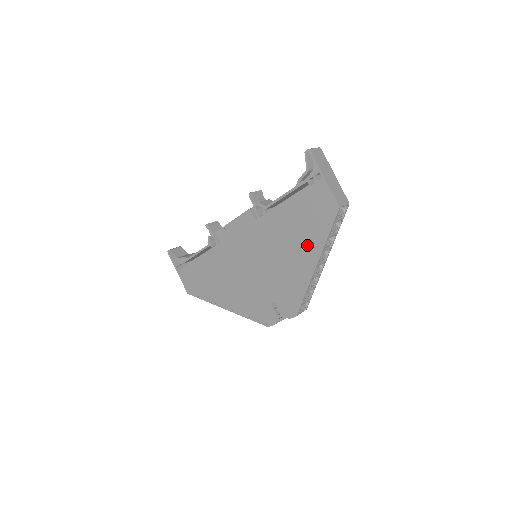
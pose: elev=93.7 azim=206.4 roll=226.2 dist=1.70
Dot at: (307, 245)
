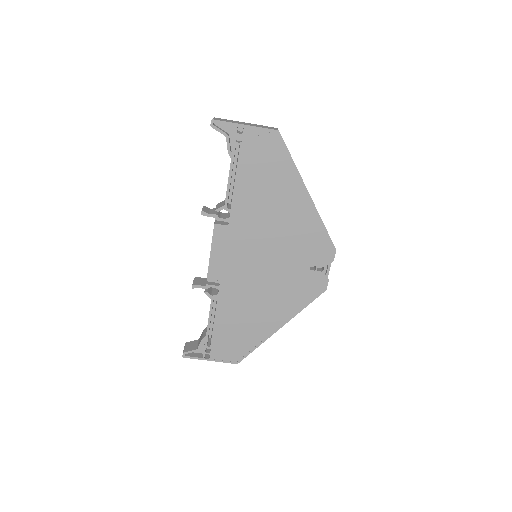
Dot at: (286, 189)
